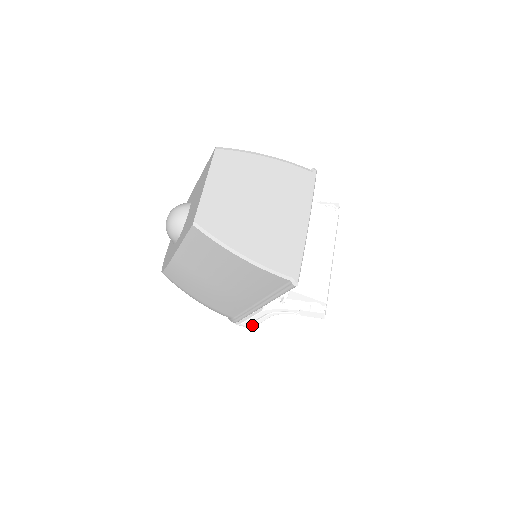
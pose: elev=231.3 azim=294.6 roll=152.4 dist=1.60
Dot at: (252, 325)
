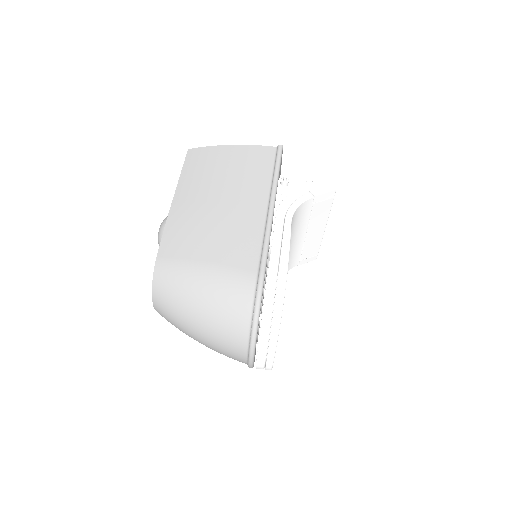
Dot at: (282, 264)
